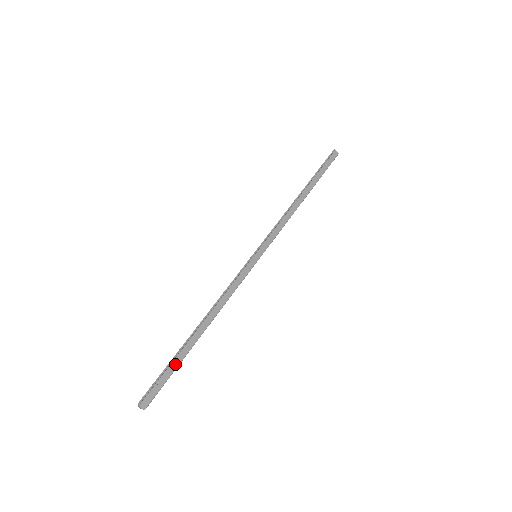
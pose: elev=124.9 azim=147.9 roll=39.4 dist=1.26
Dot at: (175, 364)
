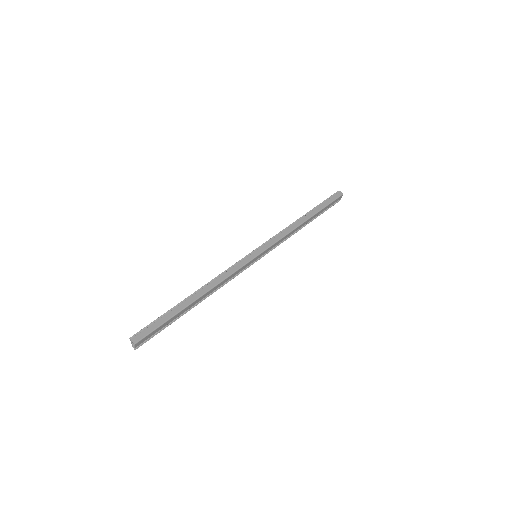
Dot at: (167, 317)
